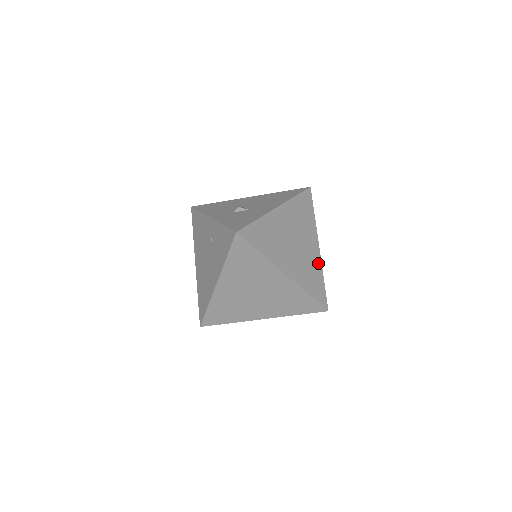
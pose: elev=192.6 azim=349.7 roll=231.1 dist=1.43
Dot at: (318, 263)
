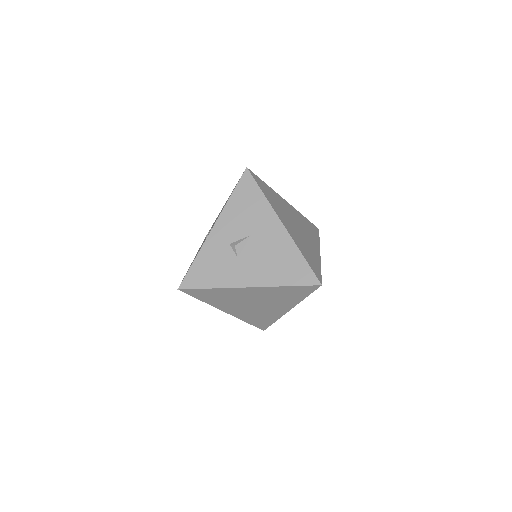
Dot at: (277, 315)
